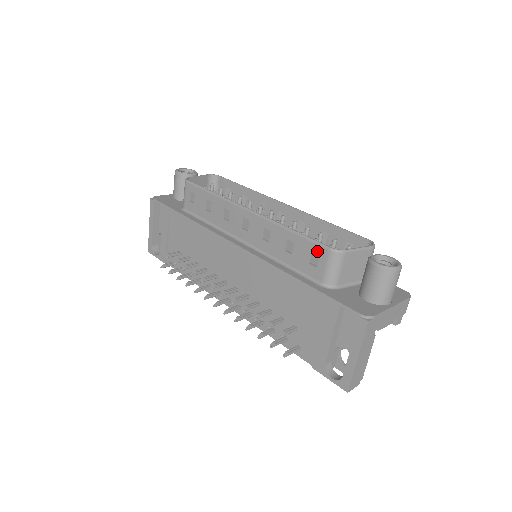
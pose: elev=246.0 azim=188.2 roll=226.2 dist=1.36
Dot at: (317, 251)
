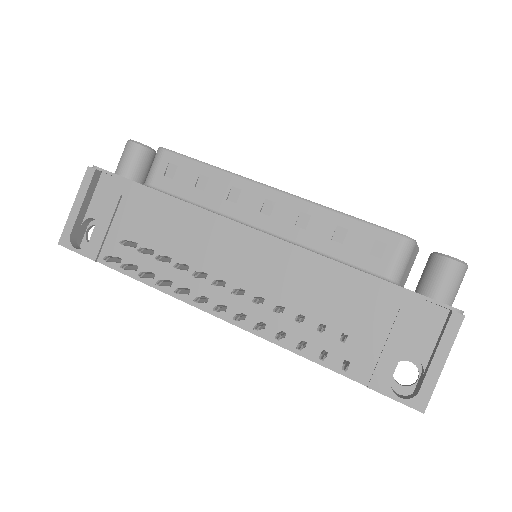
Dot at: (384, 239)
